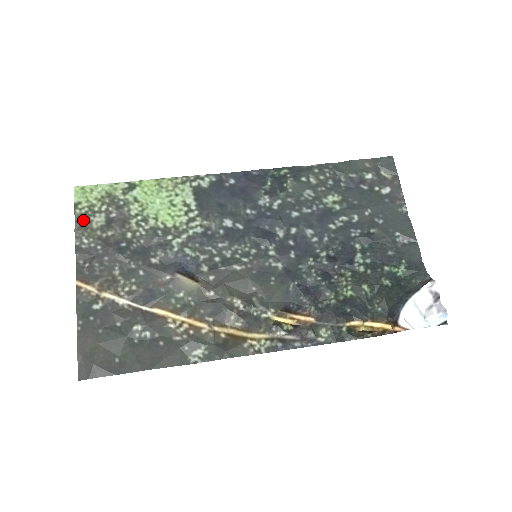
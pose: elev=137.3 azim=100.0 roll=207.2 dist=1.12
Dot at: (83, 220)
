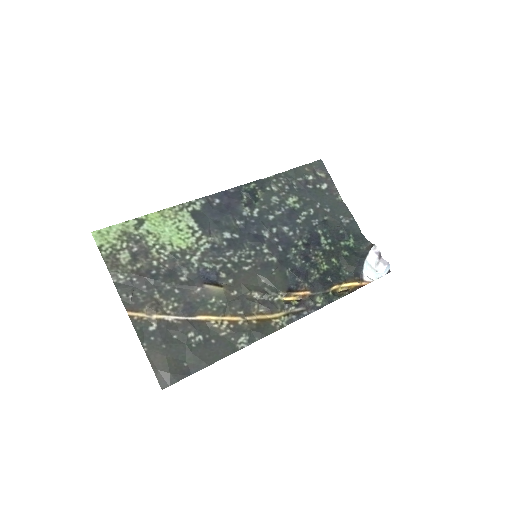
Dot at: (111, 260)
